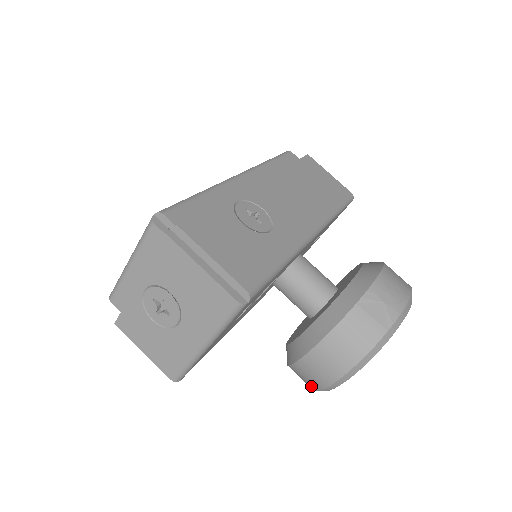
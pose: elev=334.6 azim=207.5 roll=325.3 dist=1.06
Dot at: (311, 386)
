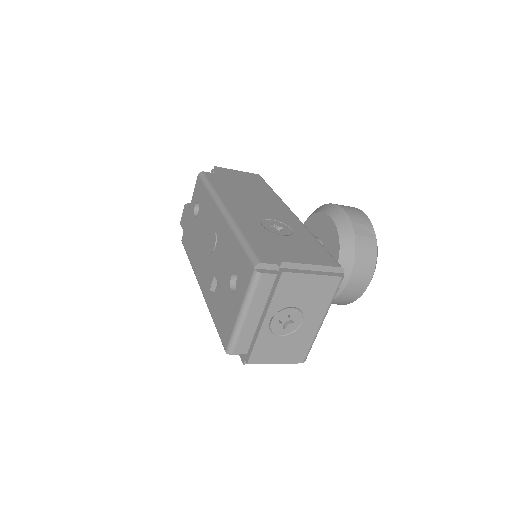
Dot at: (349, 302)
